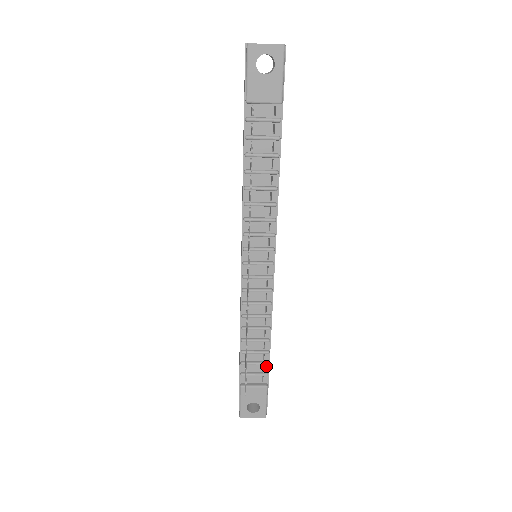
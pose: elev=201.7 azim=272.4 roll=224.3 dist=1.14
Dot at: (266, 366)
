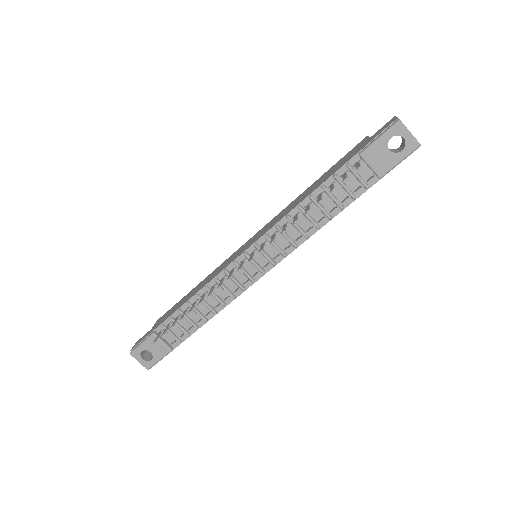
Dot at: (186, 336)
